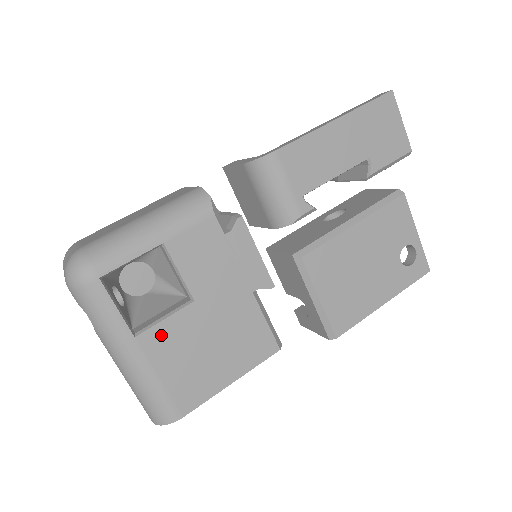
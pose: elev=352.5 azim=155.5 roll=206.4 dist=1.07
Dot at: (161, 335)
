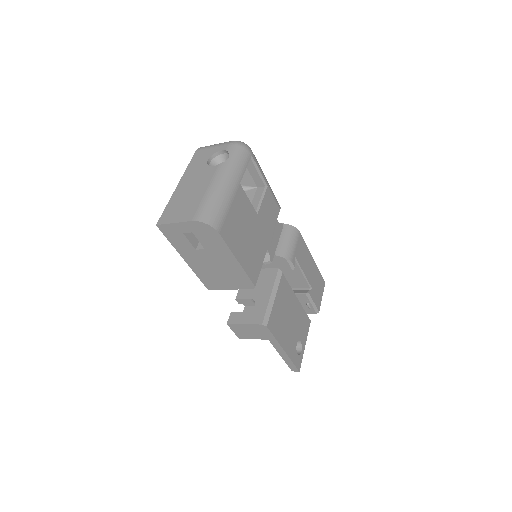
Dot at: (244, 200)
